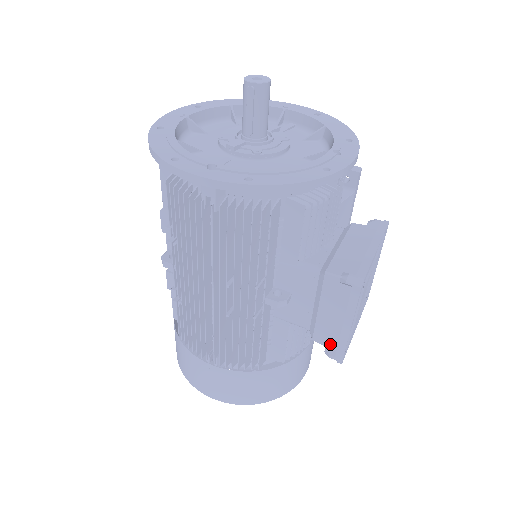
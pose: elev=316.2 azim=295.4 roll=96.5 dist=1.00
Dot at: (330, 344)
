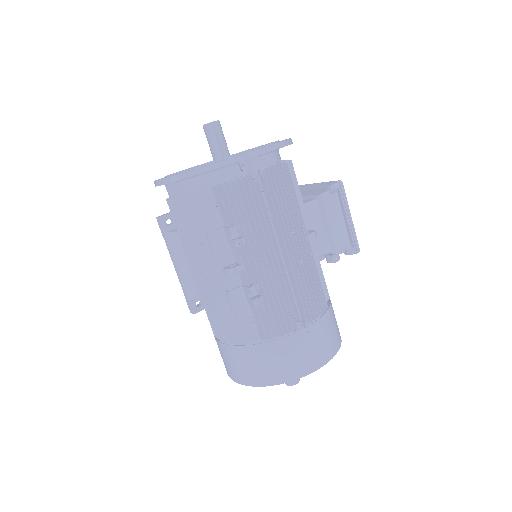
Dot at: (346, 246)
